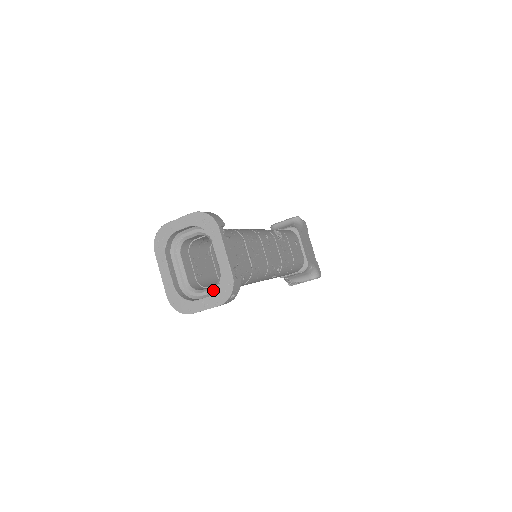
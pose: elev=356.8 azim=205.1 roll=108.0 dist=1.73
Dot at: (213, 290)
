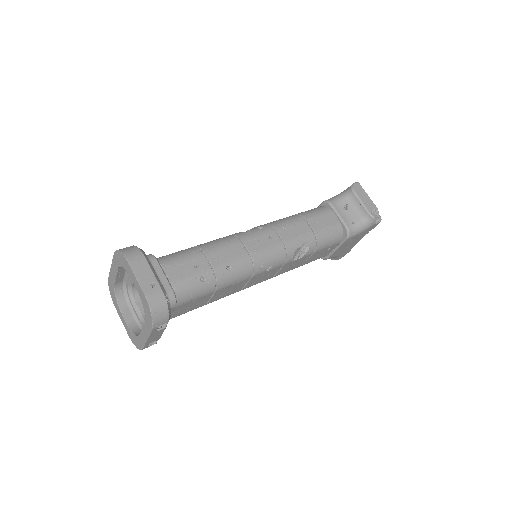
Dot at: (138, 318)
